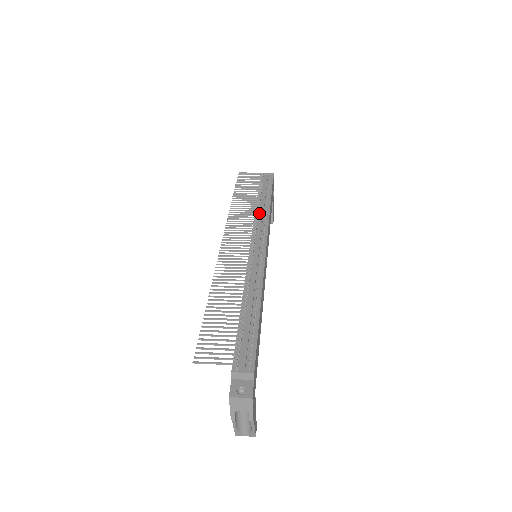
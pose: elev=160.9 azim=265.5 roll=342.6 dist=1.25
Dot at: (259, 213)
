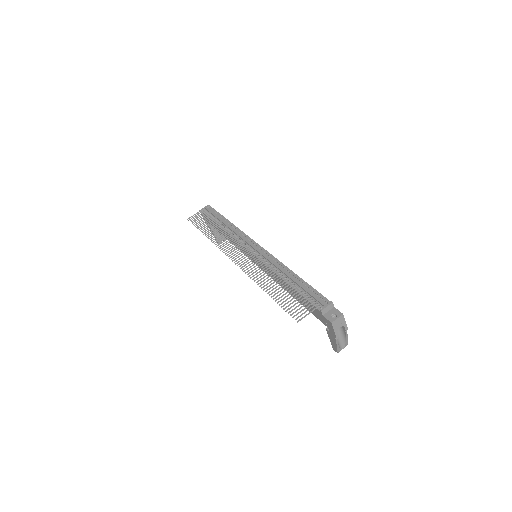
Dot at: occluded
